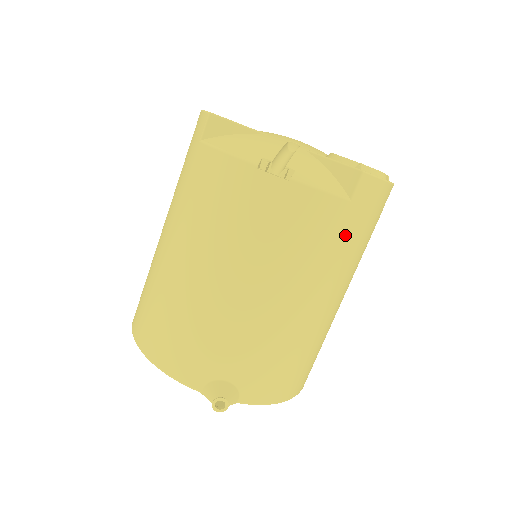
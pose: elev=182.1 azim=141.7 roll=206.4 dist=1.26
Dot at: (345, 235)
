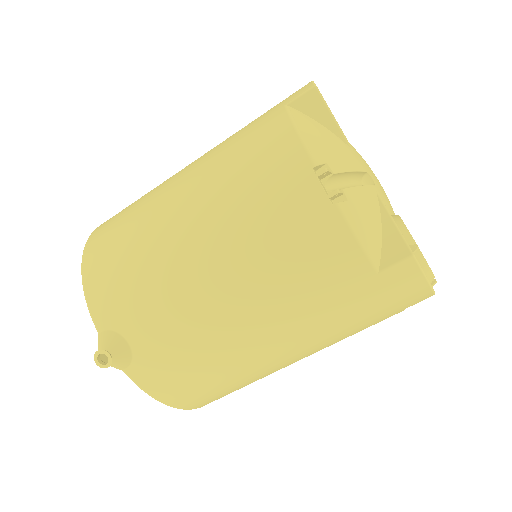
Dot at: (346, 302)
